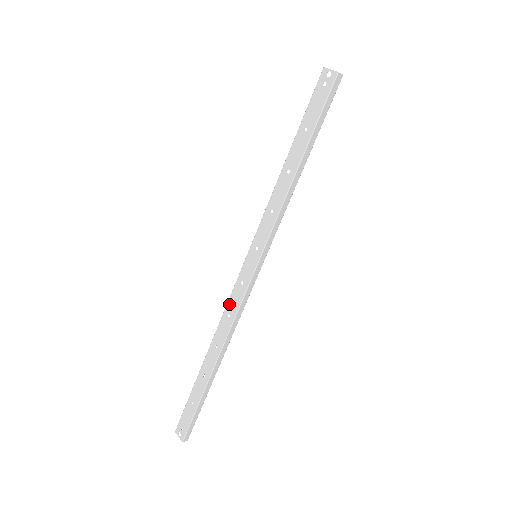
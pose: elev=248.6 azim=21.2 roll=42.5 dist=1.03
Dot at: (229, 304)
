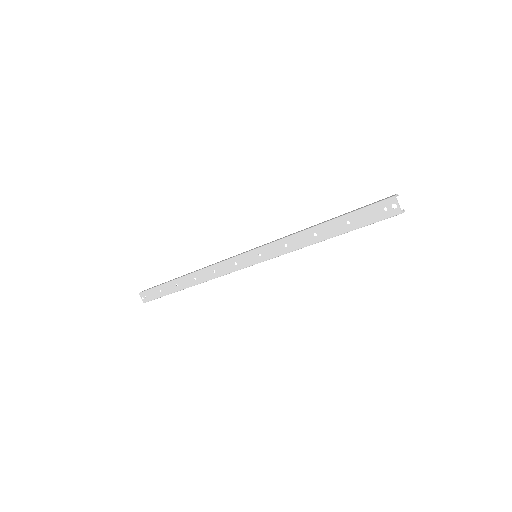
Dot at: (218, 266)
